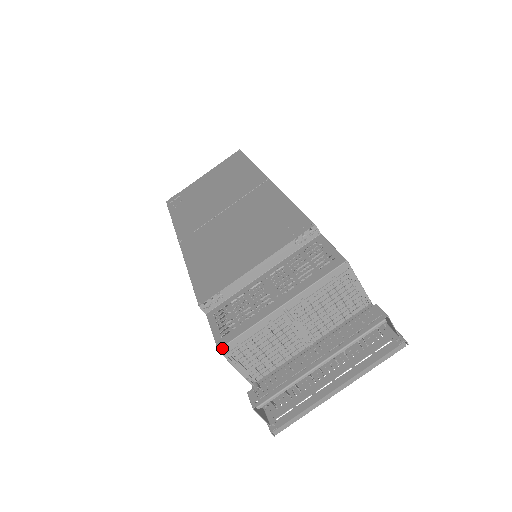
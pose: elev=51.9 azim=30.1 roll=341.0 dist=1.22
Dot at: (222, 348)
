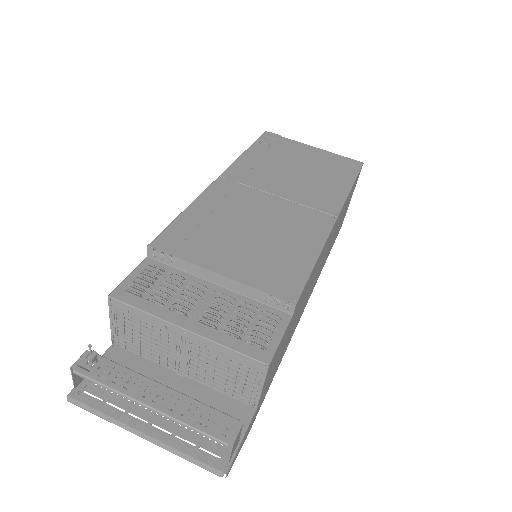
Dot at: (112, 298)
